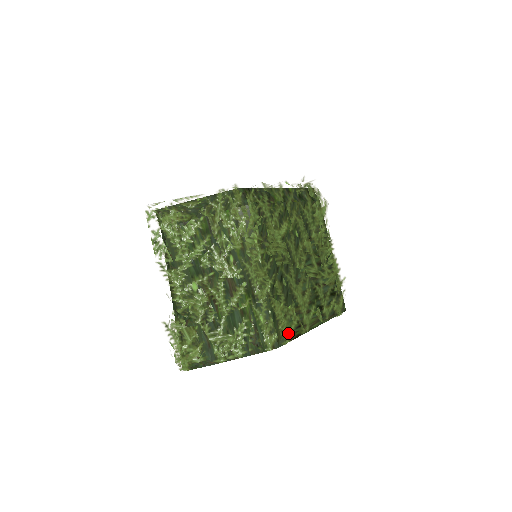
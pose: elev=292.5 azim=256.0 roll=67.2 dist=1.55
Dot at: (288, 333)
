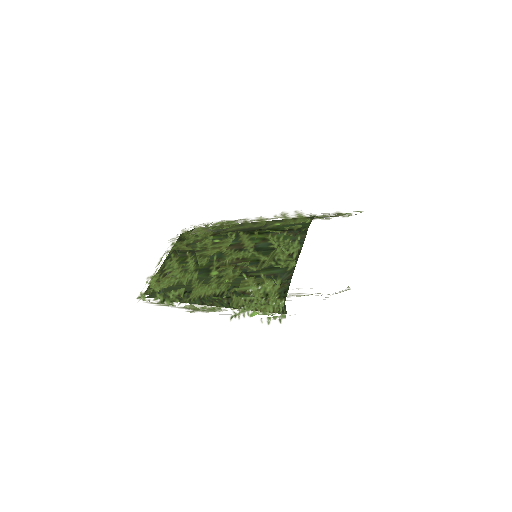
Dot at: occluded
